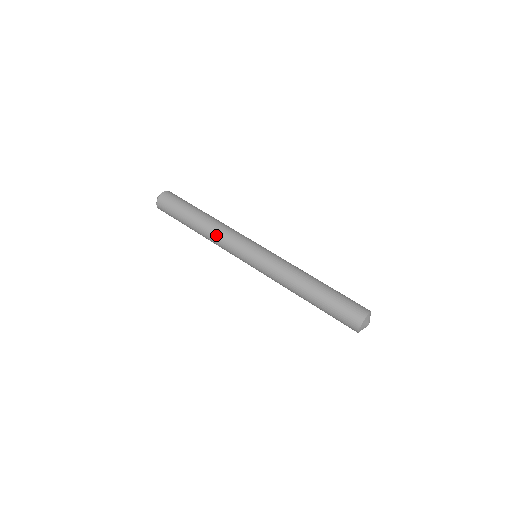
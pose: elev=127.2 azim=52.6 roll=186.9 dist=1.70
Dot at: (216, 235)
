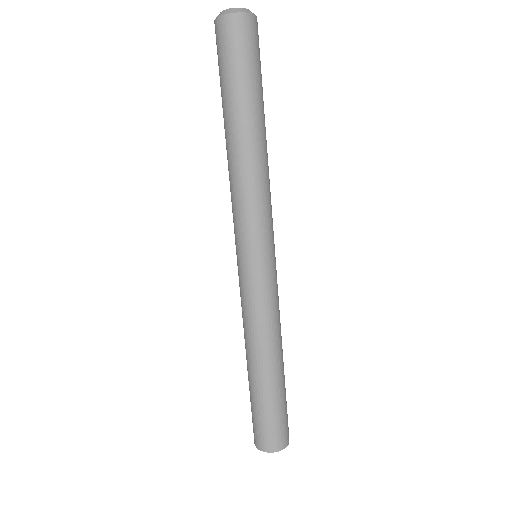
Dot at: occluded
